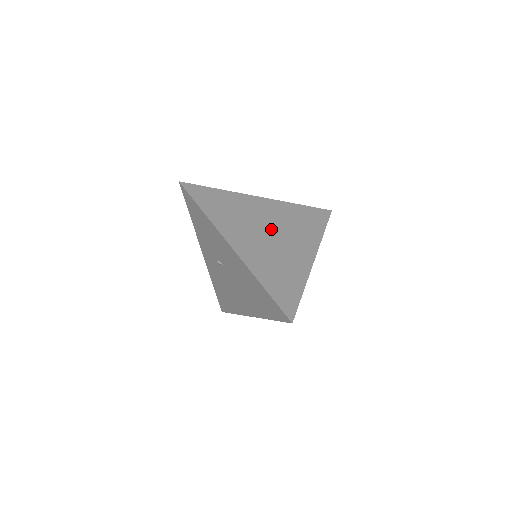
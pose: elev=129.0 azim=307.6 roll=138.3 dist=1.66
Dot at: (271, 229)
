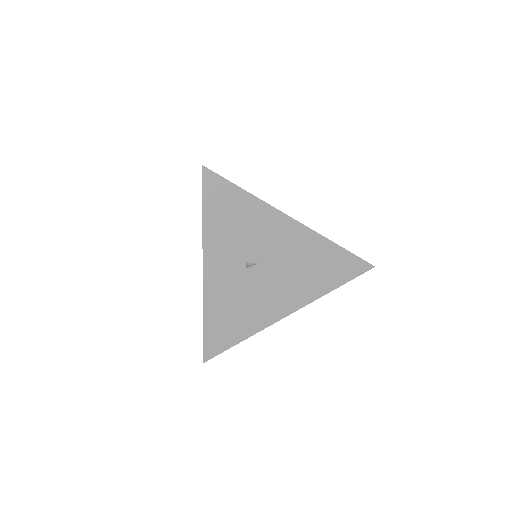
Dot at: occluded
